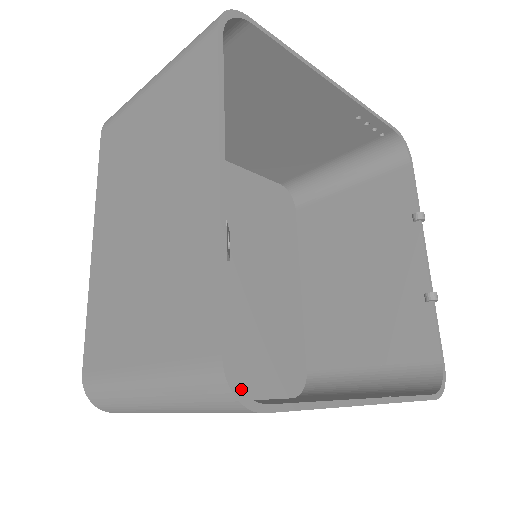
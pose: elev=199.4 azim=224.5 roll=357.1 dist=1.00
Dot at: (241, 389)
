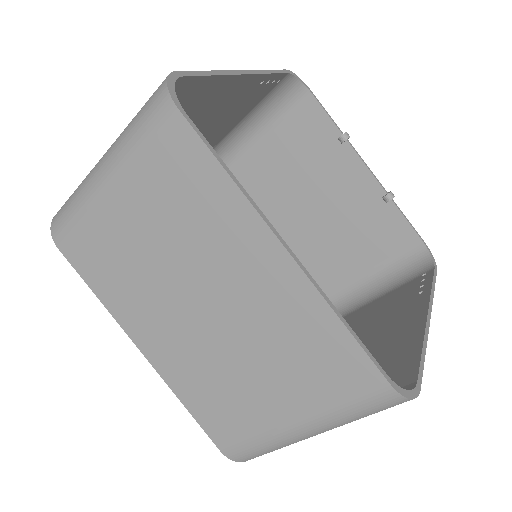
Dot at: (407, 390)
